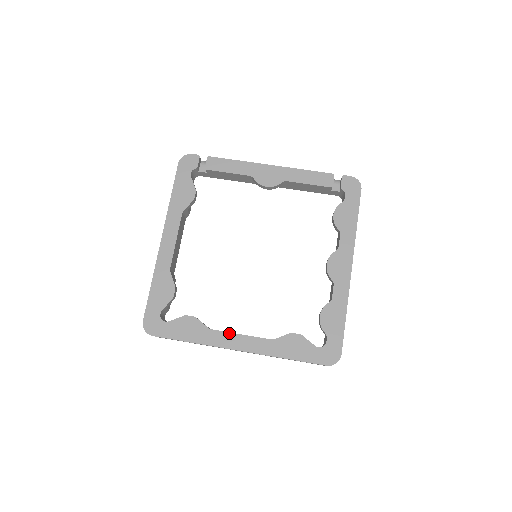
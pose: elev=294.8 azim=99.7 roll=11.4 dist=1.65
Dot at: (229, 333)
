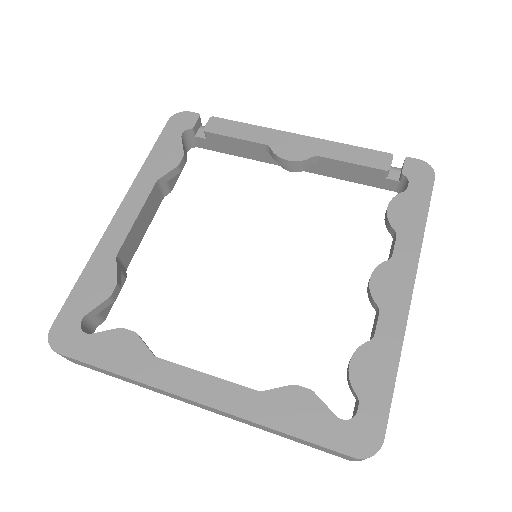
Dot at: (186, 368)
